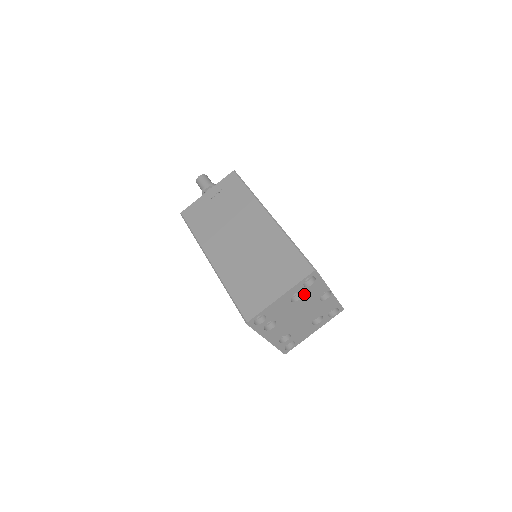
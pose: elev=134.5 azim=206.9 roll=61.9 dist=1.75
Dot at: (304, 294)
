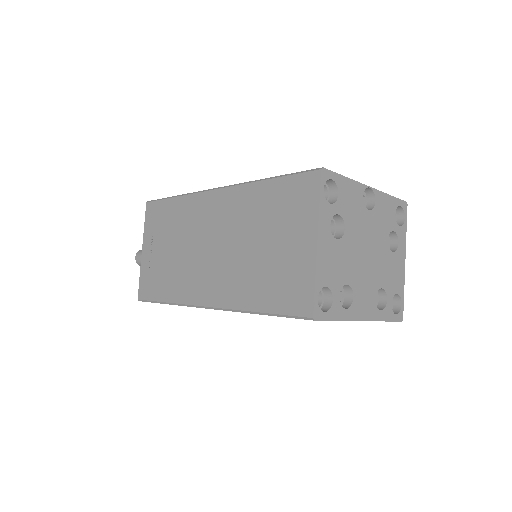
Dot at: (342, 216)
